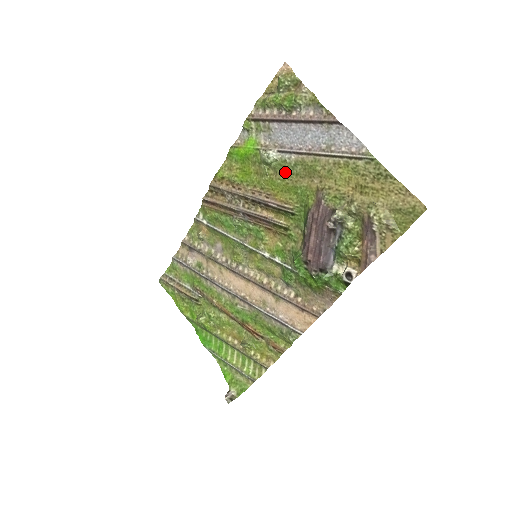
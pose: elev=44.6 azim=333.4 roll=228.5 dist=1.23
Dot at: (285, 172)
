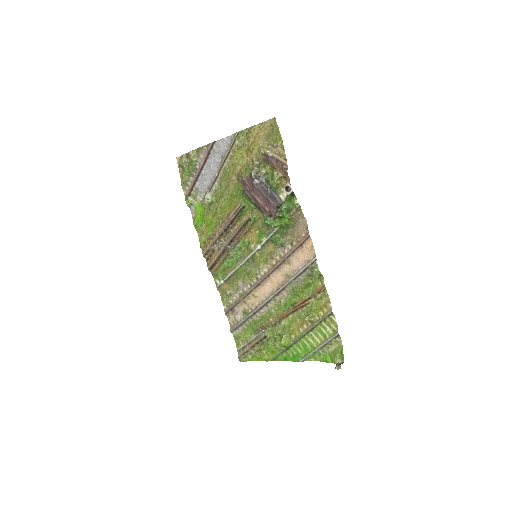
Dot at: (221, 195)
